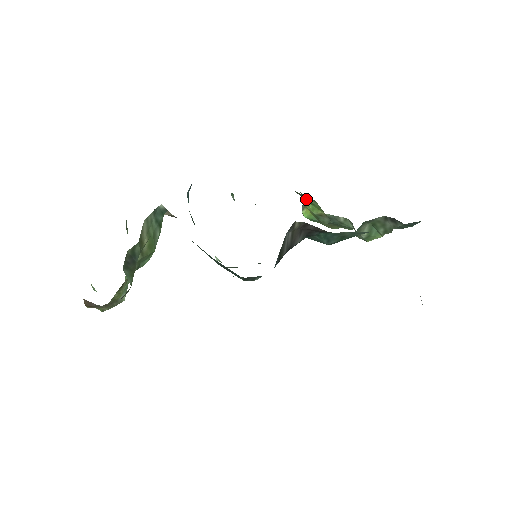
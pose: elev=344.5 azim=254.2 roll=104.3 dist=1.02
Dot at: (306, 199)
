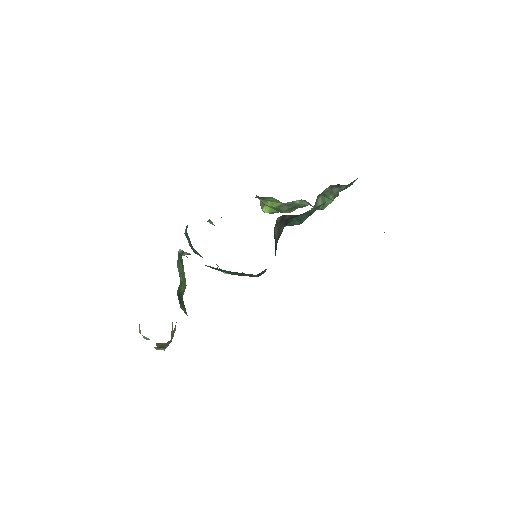
Dot at: (264, 199)
